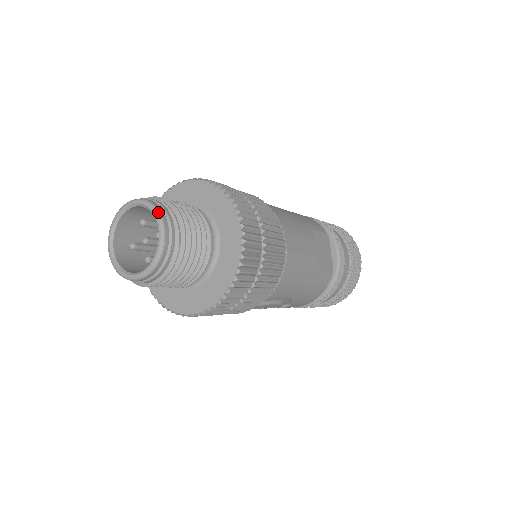
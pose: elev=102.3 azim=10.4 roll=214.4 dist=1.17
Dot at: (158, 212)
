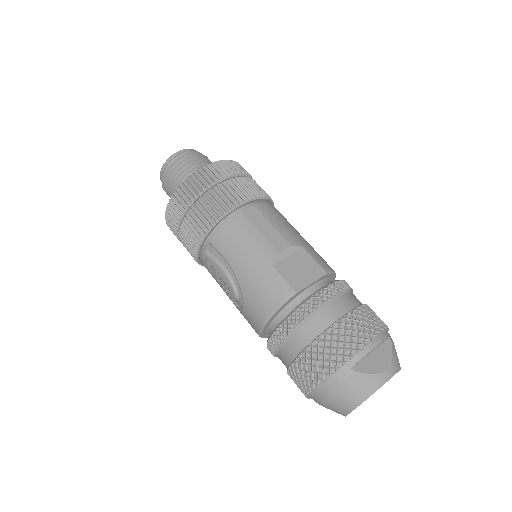
Dot at: (191, 149)
